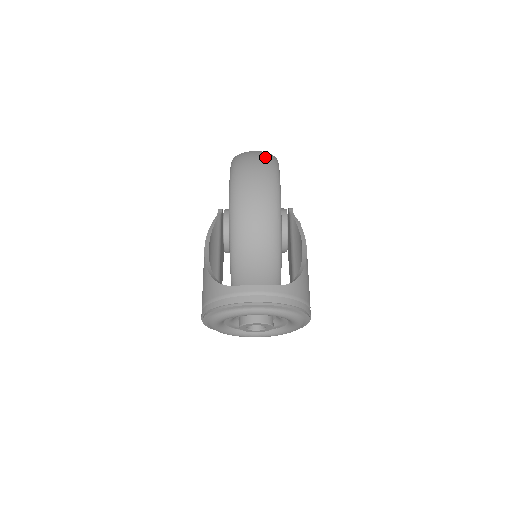
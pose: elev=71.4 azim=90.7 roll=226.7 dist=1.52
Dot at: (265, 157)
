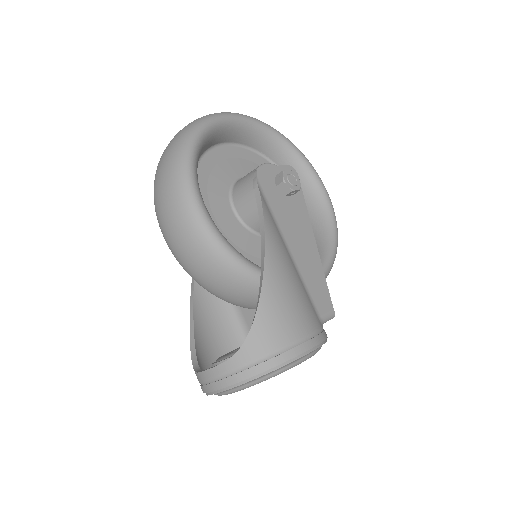
Dot at: (169, 159)
